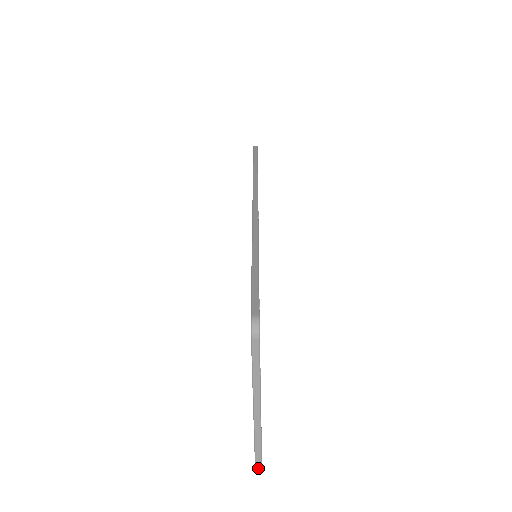
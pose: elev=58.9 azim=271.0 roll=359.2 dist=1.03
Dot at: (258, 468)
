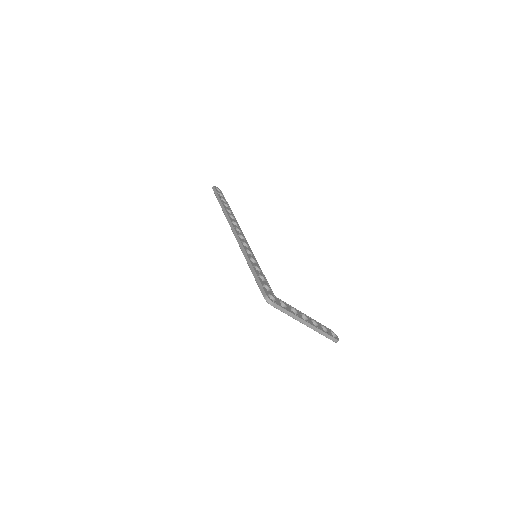
Dot at: (336, 341)
